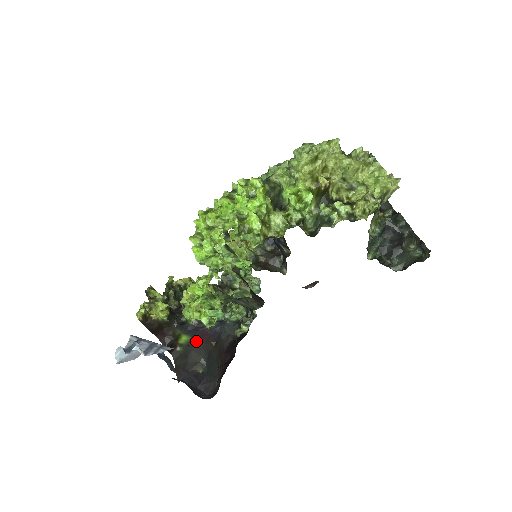
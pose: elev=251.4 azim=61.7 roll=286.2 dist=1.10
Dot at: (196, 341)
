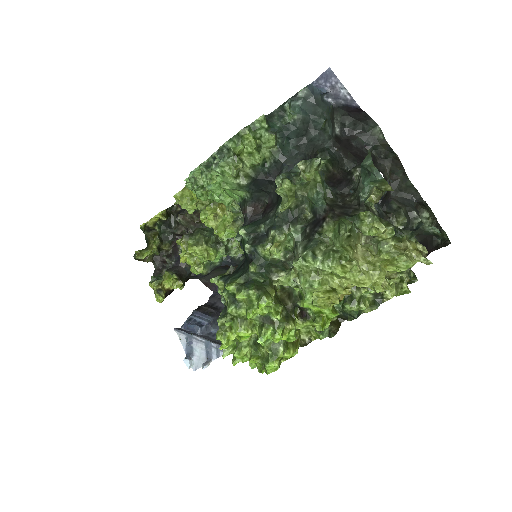
Dot at: occluded
